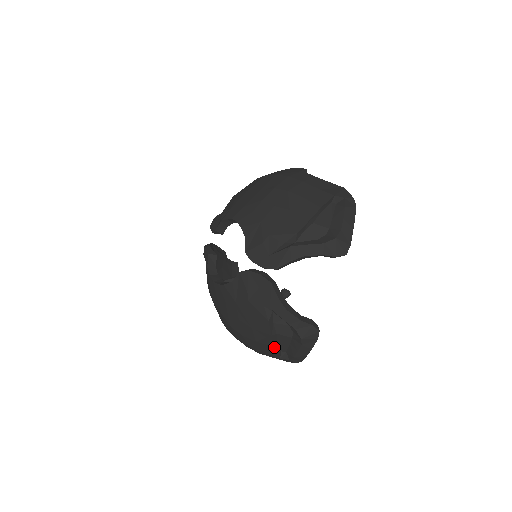
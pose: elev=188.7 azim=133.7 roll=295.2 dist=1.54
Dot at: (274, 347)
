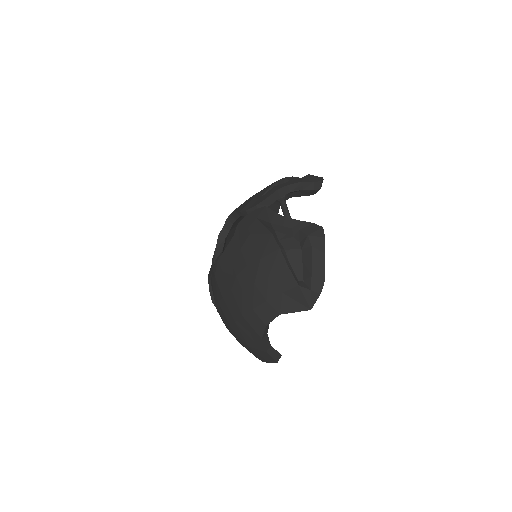
Dot at: (287, 265)
